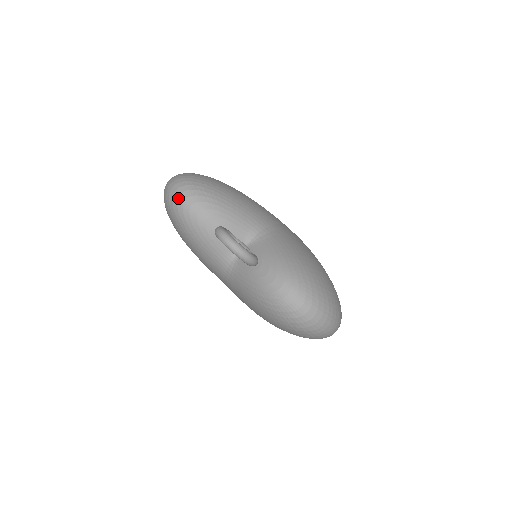
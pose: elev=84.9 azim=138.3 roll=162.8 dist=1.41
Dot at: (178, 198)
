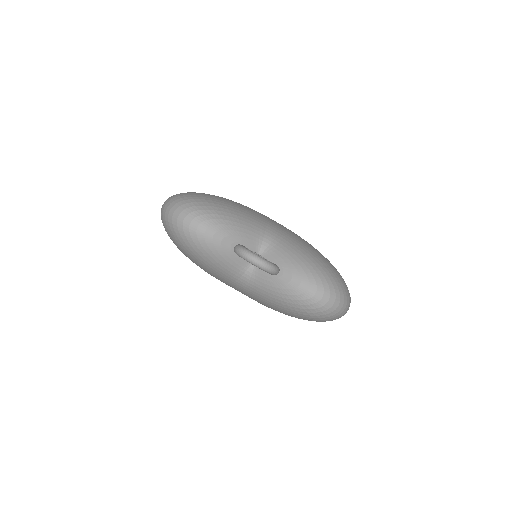
Dot at: (189, 226)
